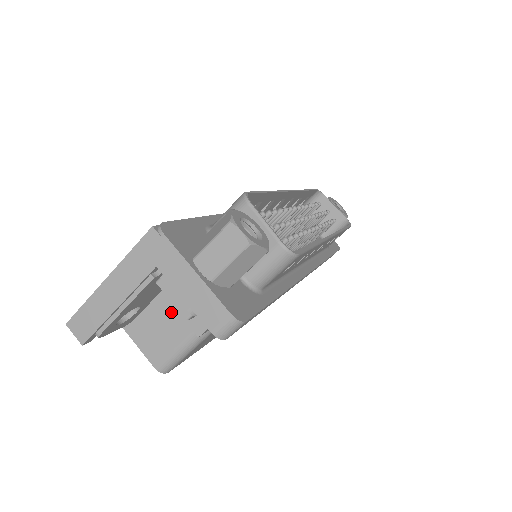
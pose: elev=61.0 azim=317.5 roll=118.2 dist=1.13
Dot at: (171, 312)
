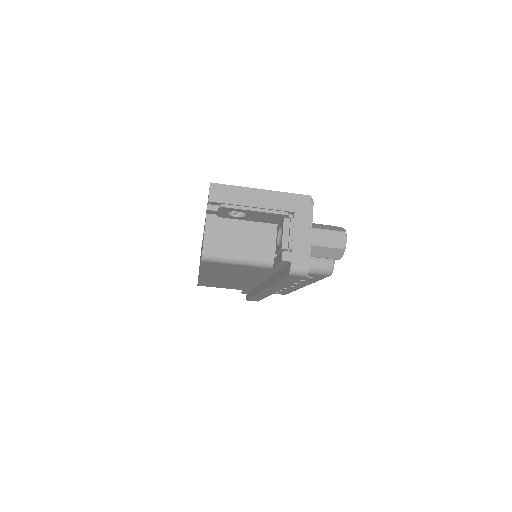
Dot at: (246, 235)
